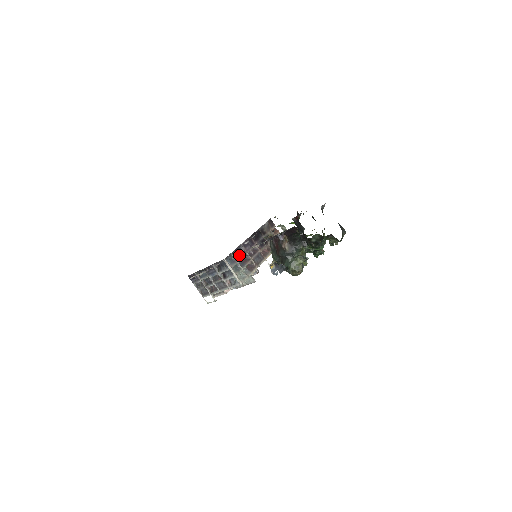
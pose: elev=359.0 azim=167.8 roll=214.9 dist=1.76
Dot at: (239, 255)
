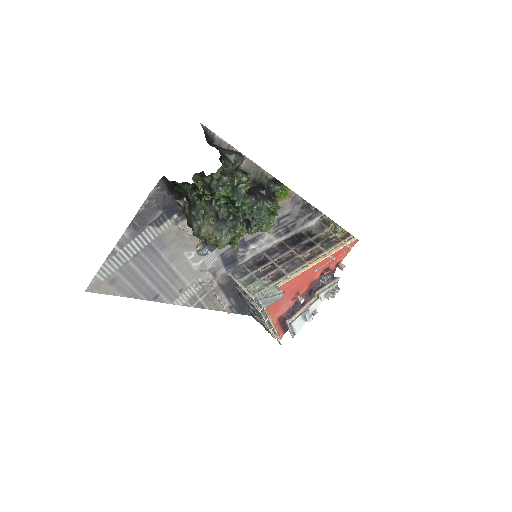
Dot at: (258, 266)
